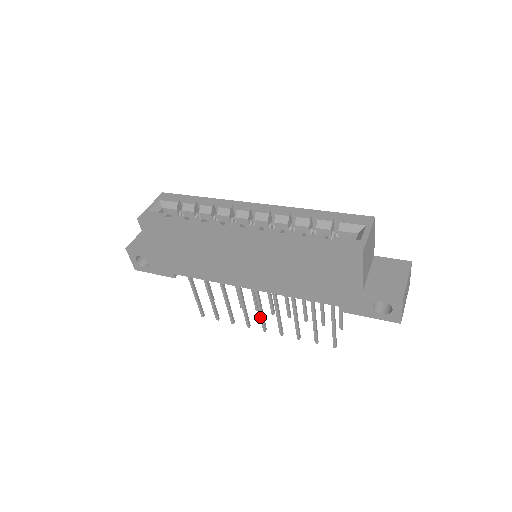
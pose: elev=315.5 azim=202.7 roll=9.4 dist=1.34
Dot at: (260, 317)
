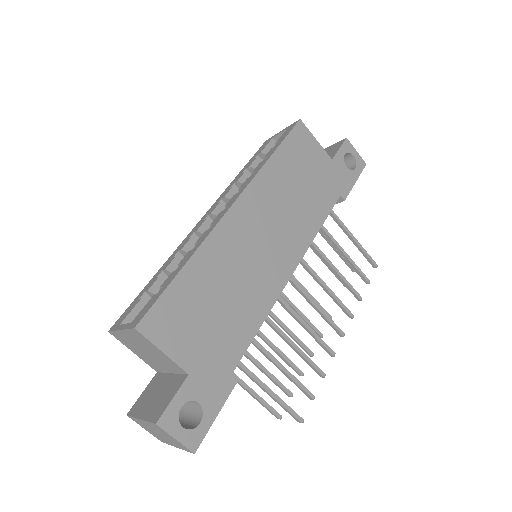
Dot at: (326, 319)
